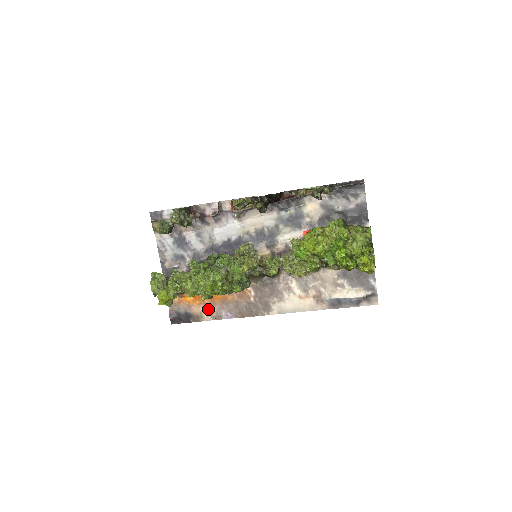
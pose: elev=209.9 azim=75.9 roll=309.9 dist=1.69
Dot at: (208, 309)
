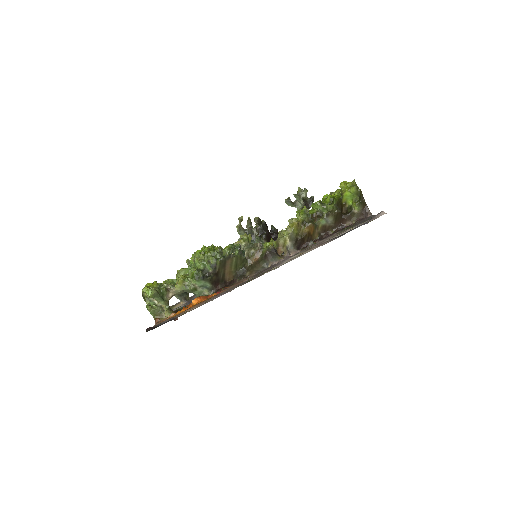
Dot at: occluded
